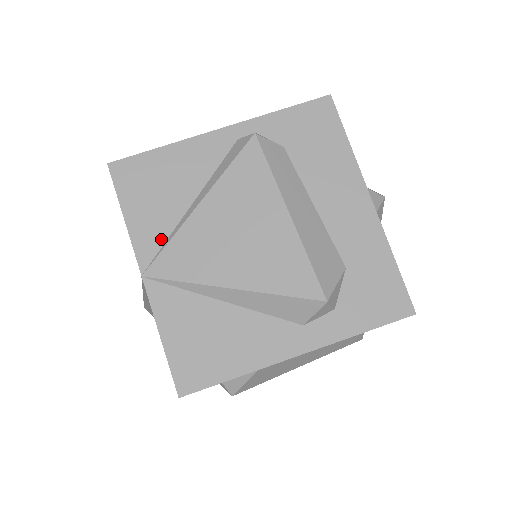
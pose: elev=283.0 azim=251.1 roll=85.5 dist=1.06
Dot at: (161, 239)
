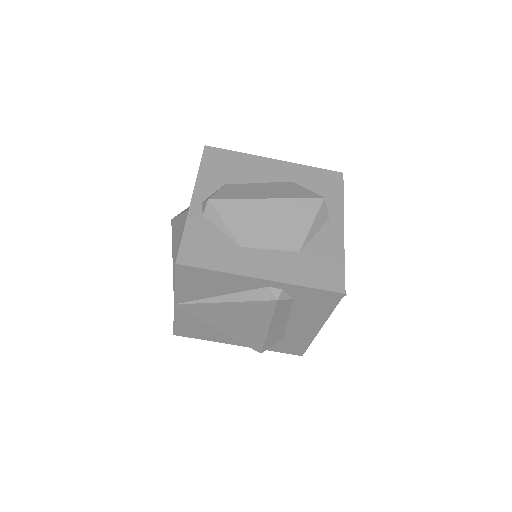
Dot at: (193, 299)
